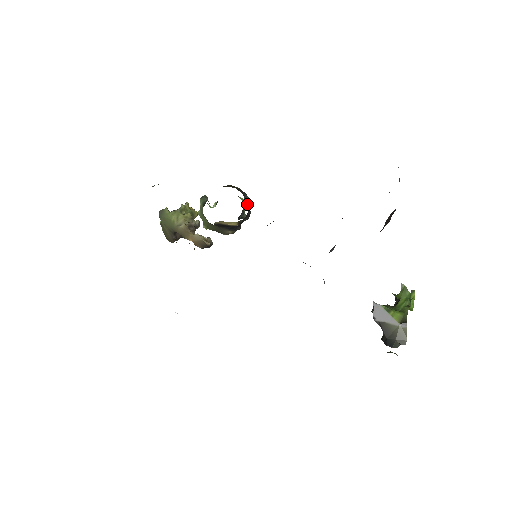
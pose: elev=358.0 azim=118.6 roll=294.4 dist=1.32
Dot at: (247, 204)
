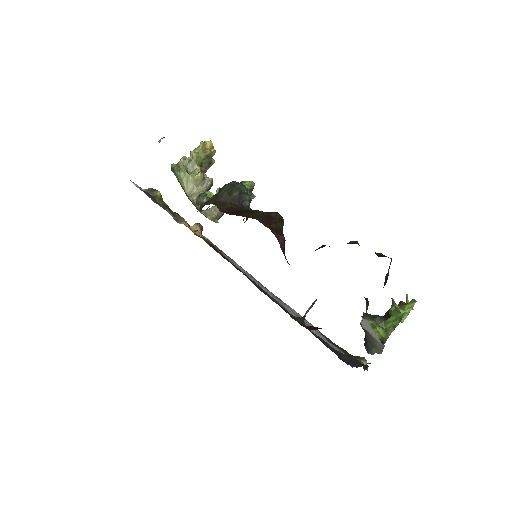
Dot at: occluded
